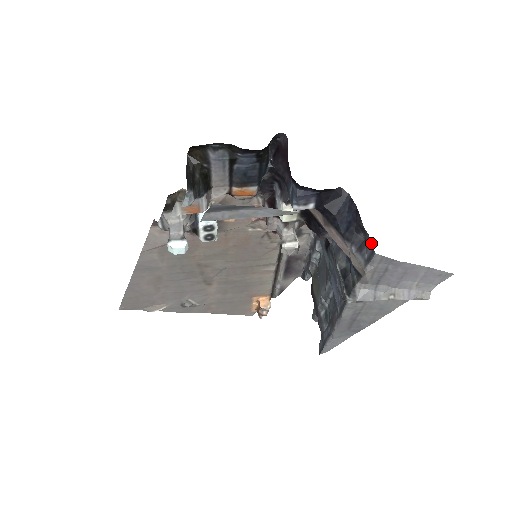
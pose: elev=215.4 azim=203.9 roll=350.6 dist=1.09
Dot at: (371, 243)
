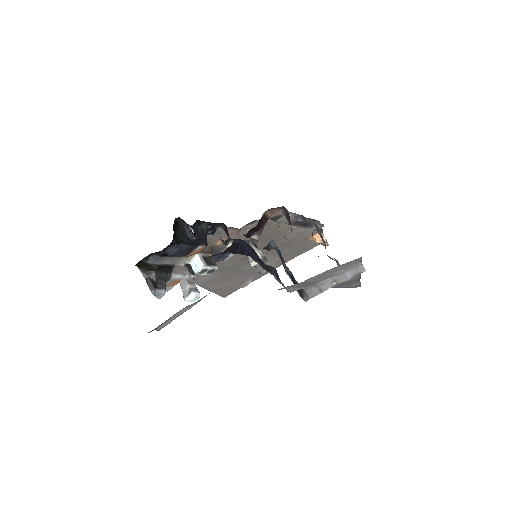
Dot at: occluded
